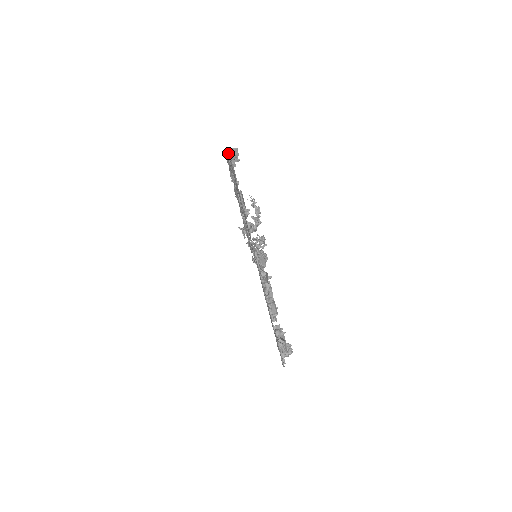
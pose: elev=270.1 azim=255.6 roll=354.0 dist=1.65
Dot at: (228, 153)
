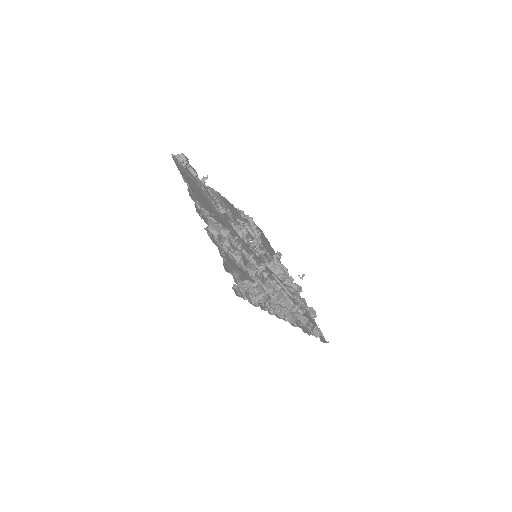
Dot at: (173, 157)
